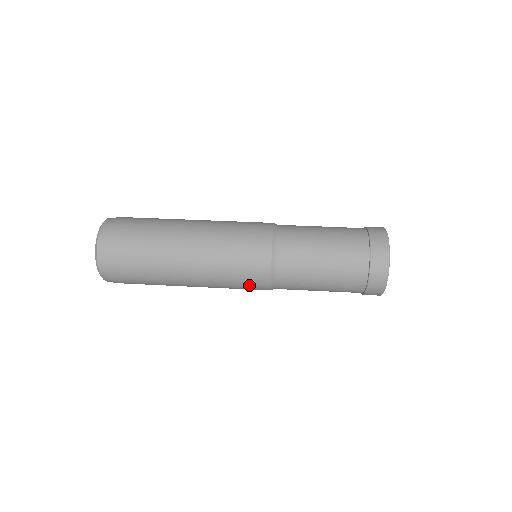
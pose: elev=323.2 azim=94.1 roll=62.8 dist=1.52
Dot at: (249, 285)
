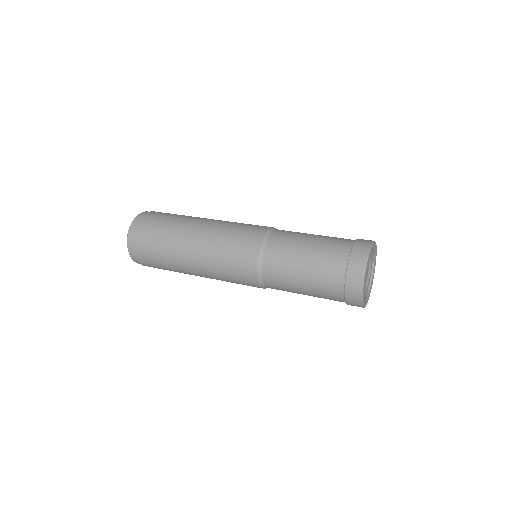
Dot at: occluded
